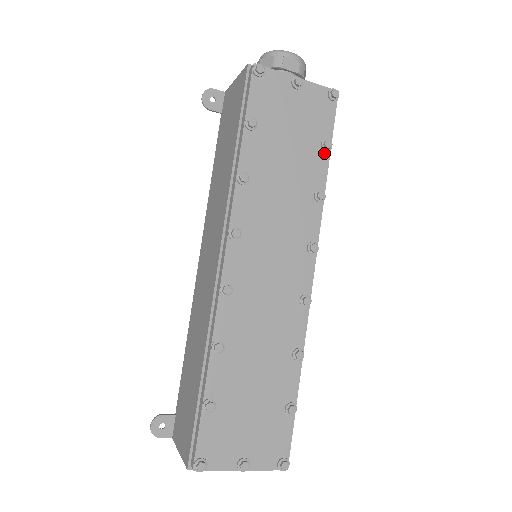
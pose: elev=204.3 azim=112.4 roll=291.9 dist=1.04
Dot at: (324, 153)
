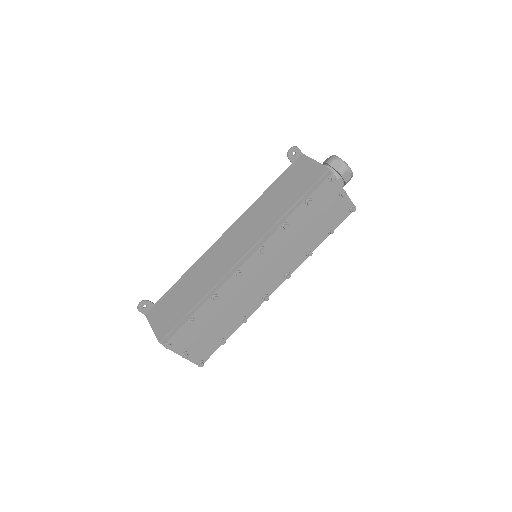
Dot at: (327, 234)
